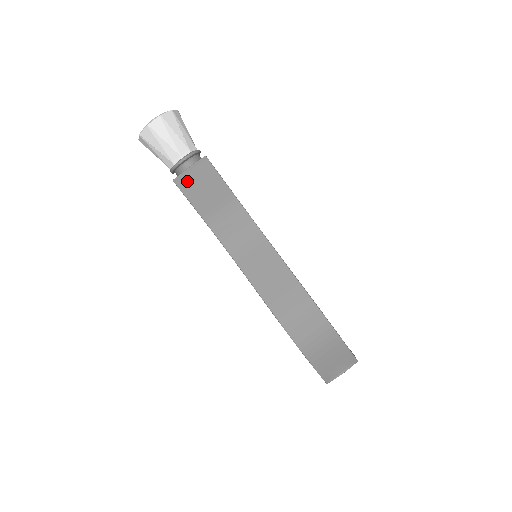
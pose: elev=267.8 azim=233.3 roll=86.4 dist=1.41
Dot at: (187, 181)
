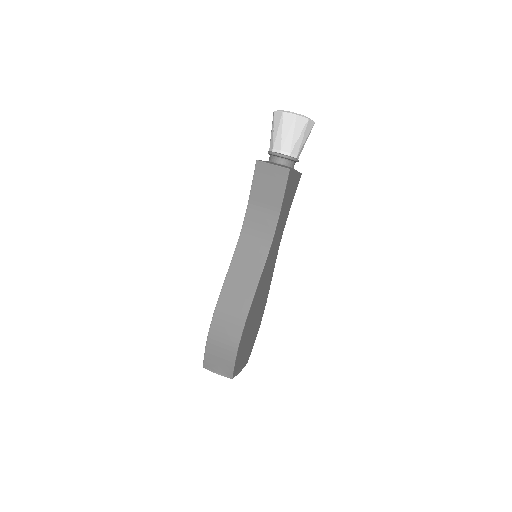
Dot at: (264, 170)
